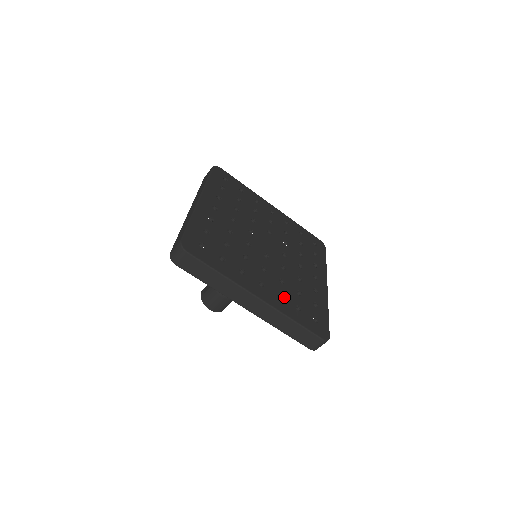
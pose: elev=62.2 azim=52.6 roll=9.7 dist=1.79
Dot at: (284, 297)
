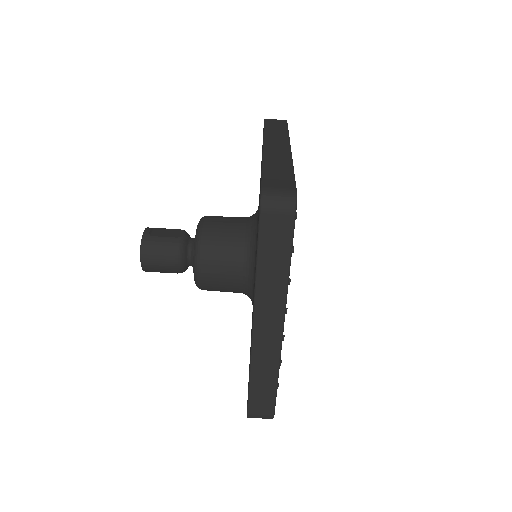
Dot at: occluded
